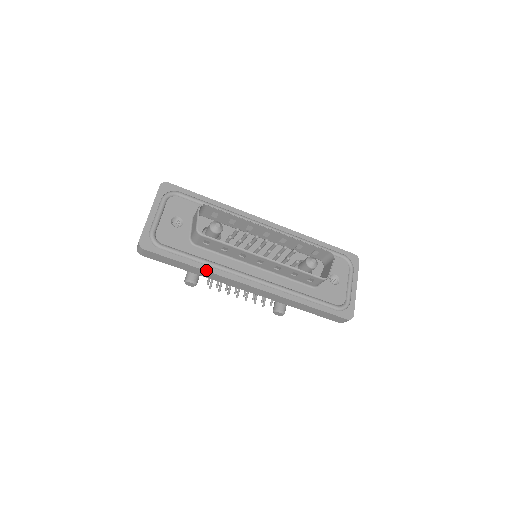
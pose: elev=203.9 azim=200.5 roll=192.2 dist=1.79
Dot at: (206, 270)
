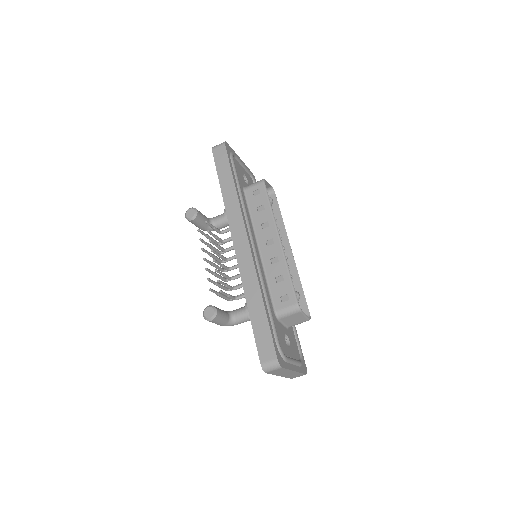
Dot at: (238, 195)
